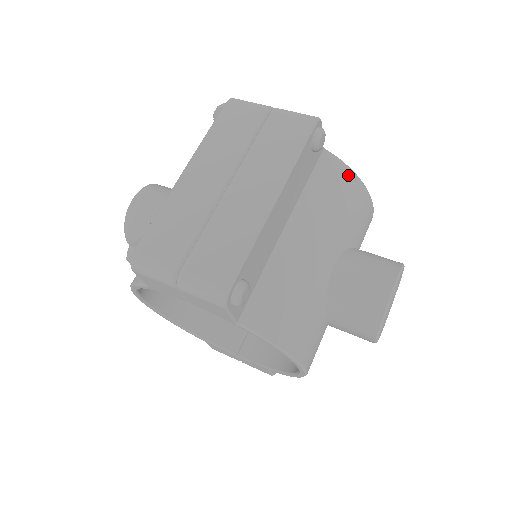
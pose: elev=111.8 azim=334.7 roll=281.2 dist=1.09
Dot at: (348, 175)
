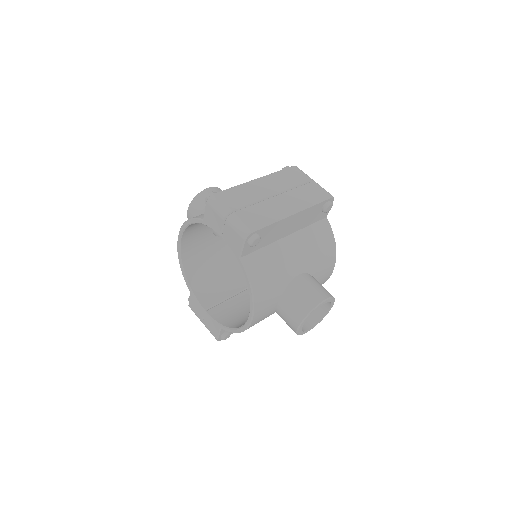
Dot at: (331, 238)
